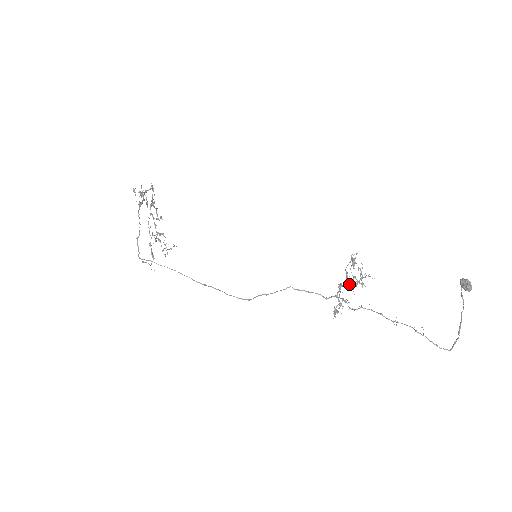
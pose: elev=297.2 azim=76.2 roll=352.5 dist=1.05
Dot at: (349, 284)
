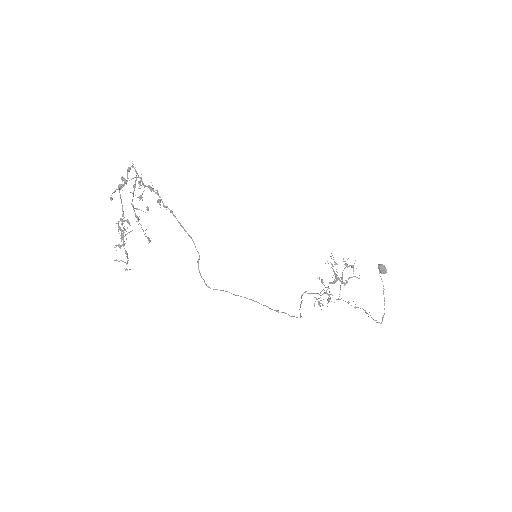
Dot at: (335, 282)
